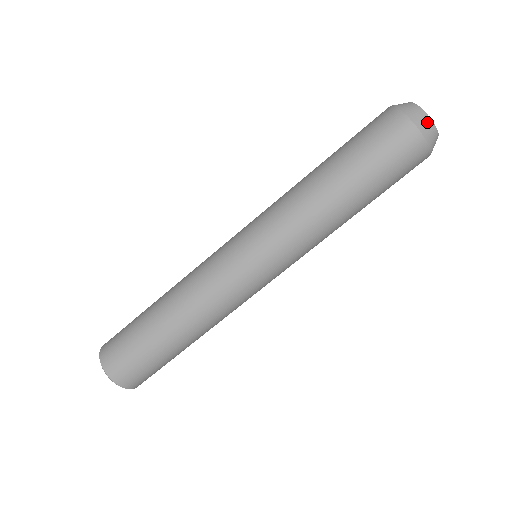
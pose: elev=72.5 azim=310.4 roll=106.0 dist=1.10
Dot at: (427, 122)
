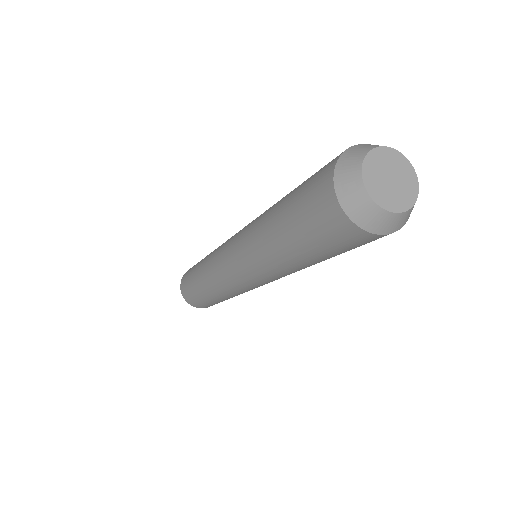
Dot at: (376, 215)
